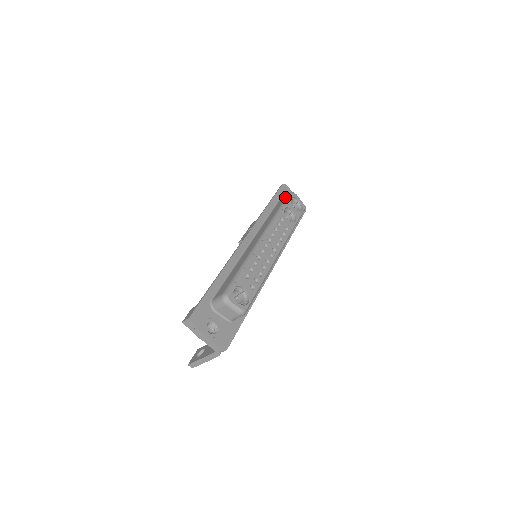
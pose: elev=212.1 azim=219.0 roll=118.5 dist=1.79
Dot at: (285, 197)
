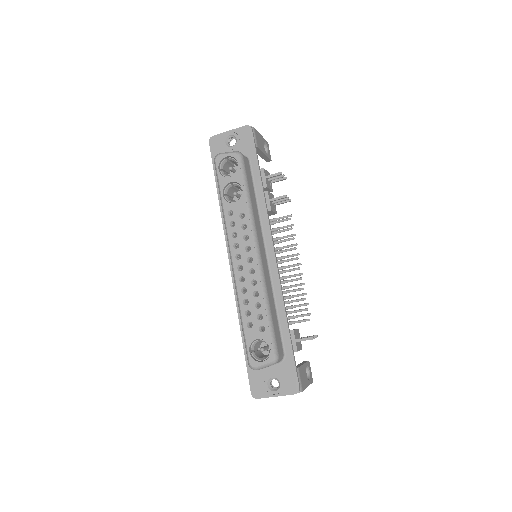
Dot at: occluded
